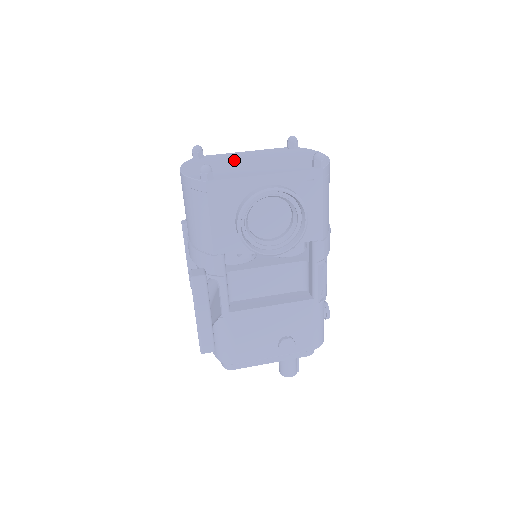
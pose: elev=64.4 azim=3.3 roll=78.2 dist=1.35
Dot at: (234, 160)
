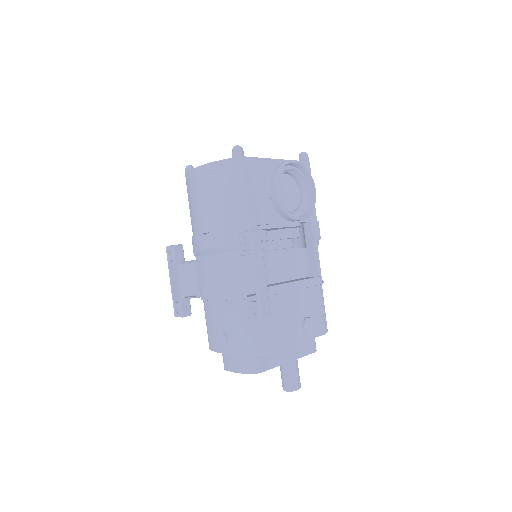
Dot at: occluded
